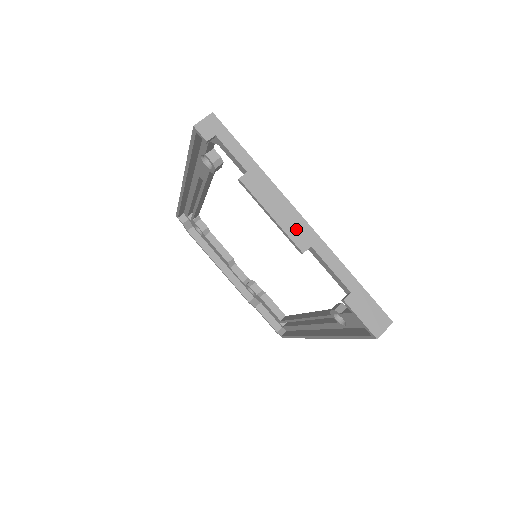
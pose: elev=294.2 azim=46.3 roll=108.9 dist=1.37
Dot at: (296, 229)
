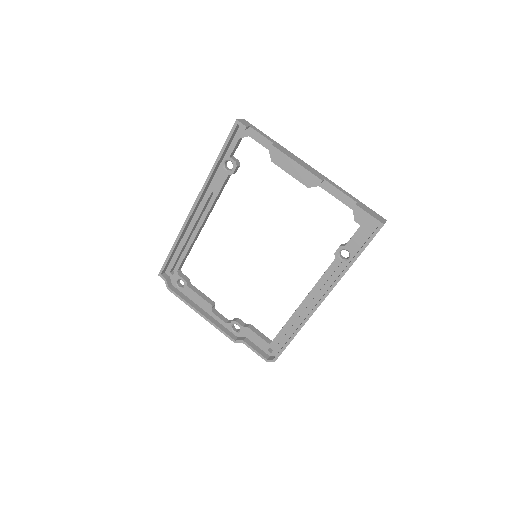
Dot at: (312, 171)
